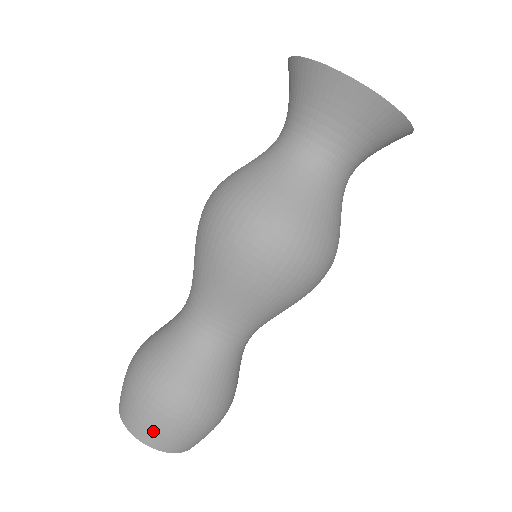
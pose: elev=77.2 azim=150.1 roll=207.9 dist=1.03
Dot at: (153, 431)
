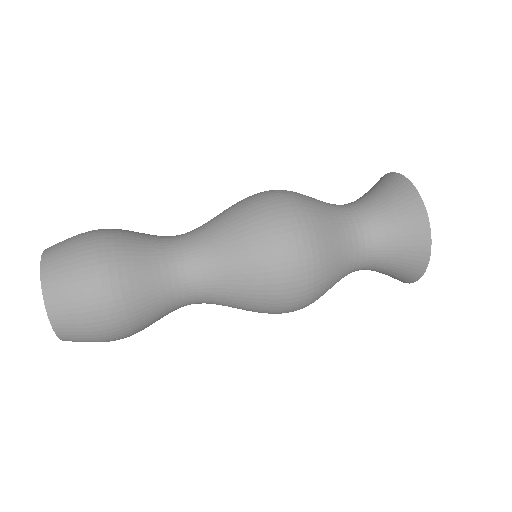
Dot at: occluded
